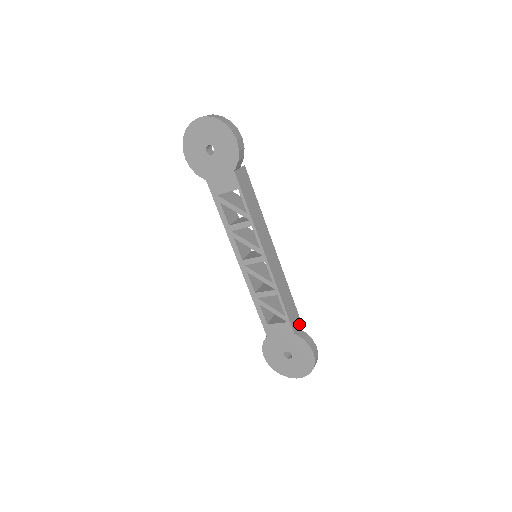
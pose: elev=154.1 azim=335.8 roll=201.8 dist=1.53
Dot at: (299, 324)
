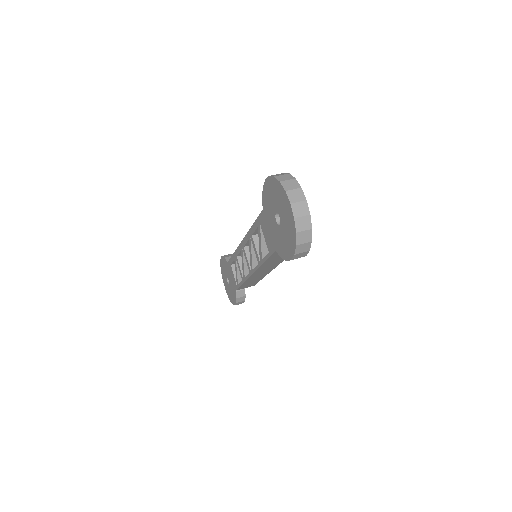
Dot at: (250, 286)
